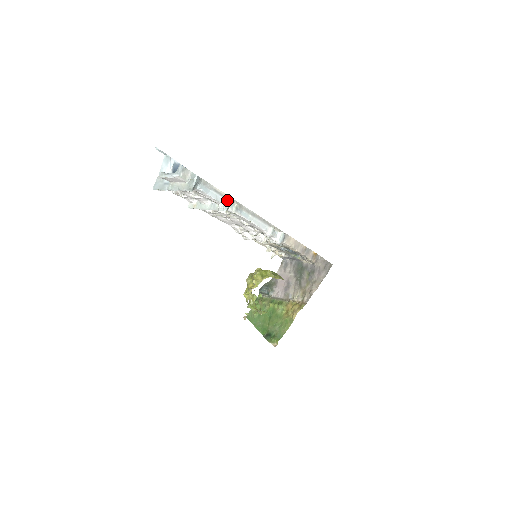
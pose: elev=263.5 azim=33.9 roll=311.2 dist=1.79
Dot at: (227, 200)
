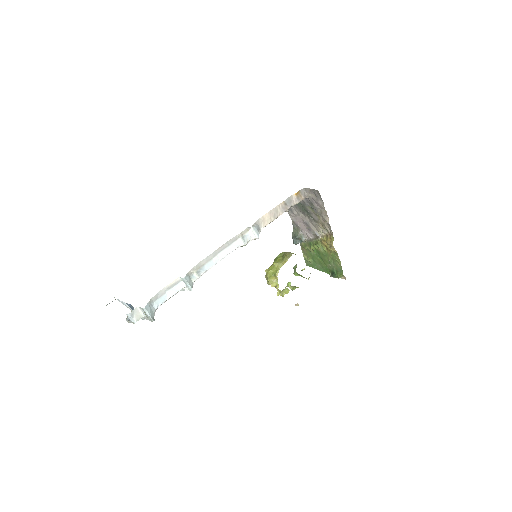
Dot at: (184, 282)
